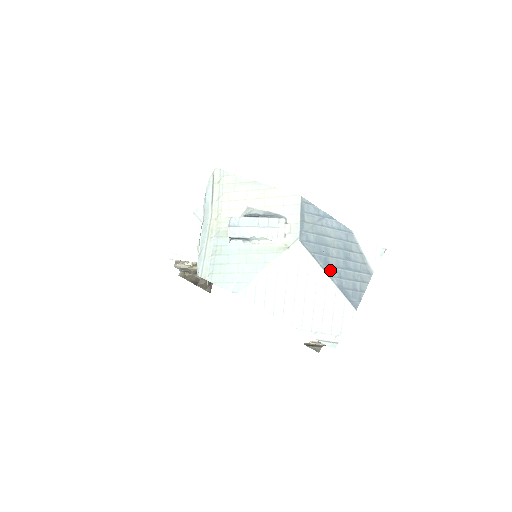
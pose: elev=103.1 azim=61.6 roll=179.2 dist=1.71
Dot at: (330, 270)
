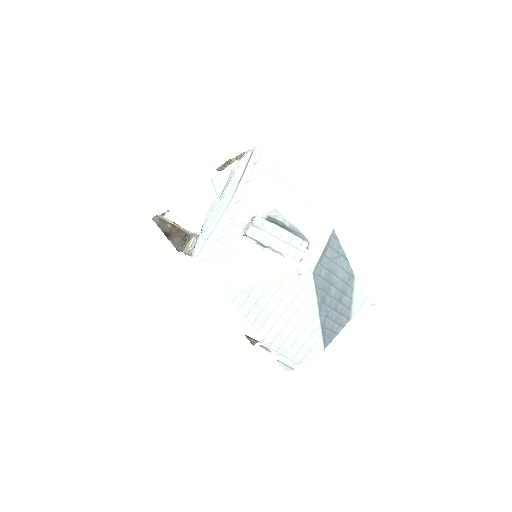
Dot at: (323, 308)
